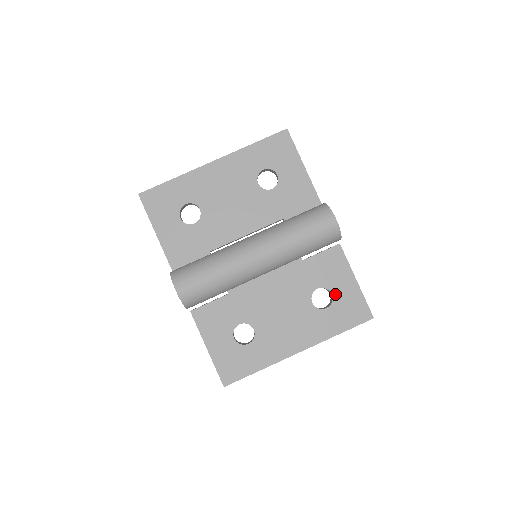
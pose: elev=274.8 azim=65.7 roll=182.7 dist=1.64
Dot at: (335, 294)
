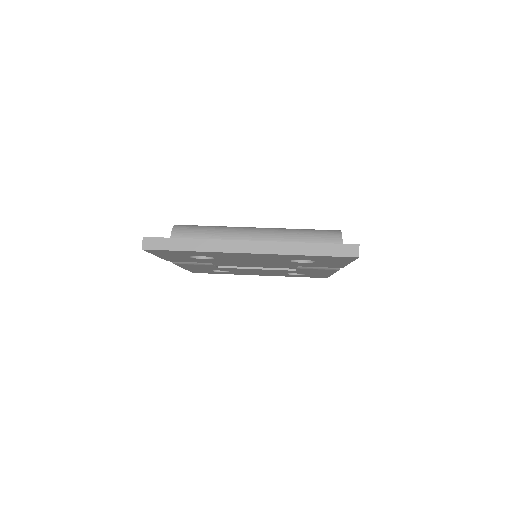
Dot at: occluded
